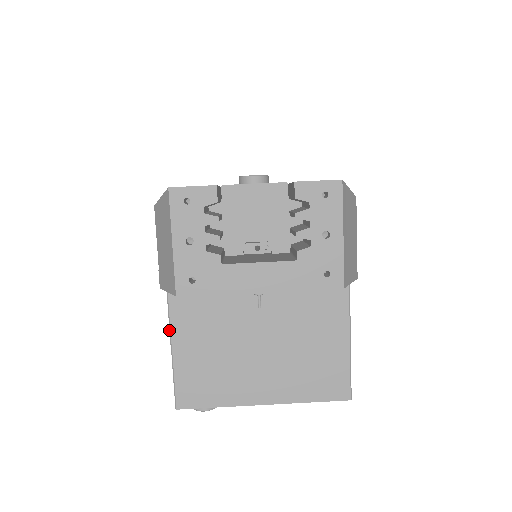
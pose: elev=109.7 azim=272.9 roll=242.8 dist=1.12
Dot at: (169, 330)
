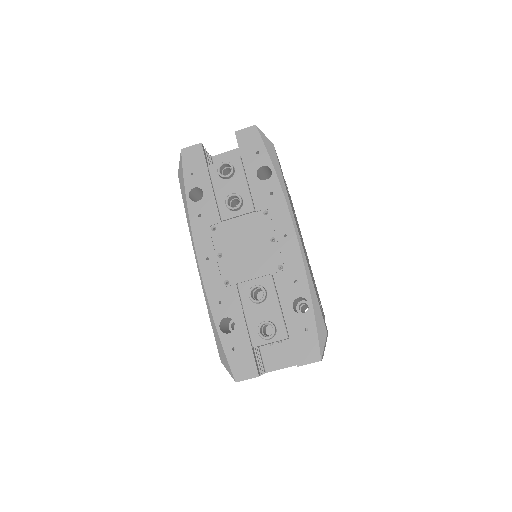
Dot at: occluded
